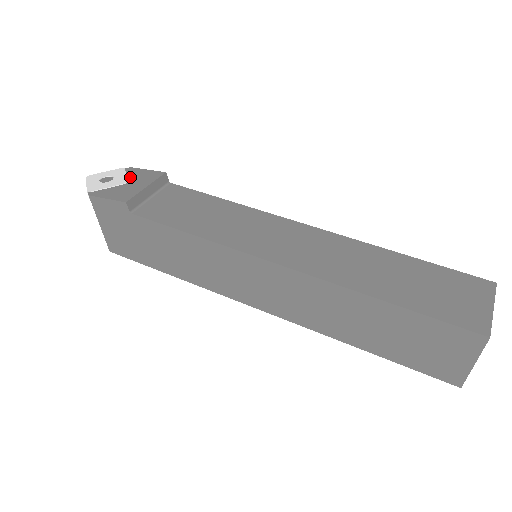
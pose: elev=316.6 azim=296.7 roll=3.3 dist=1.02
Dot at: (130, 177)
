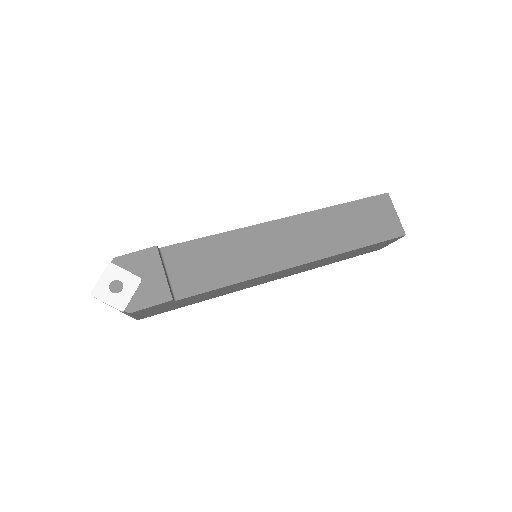
Dot at: (134, 271)
